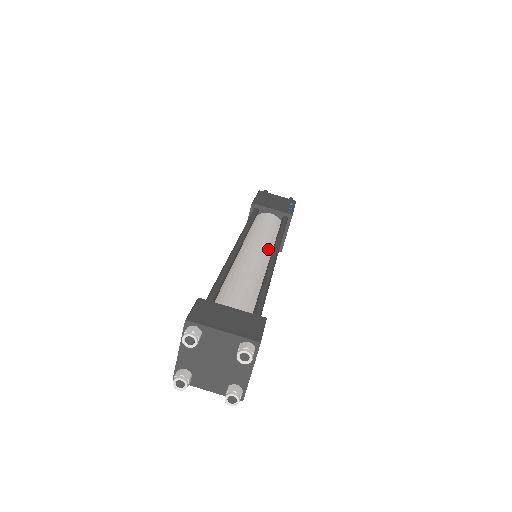
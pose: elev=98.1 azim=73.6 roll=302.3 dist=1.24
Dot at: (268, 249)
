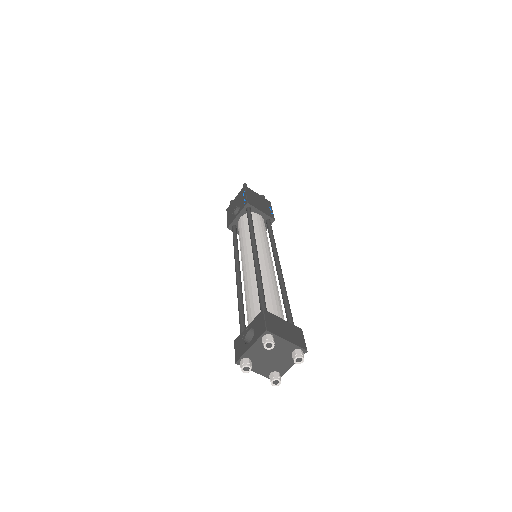
Dot at: occluded
